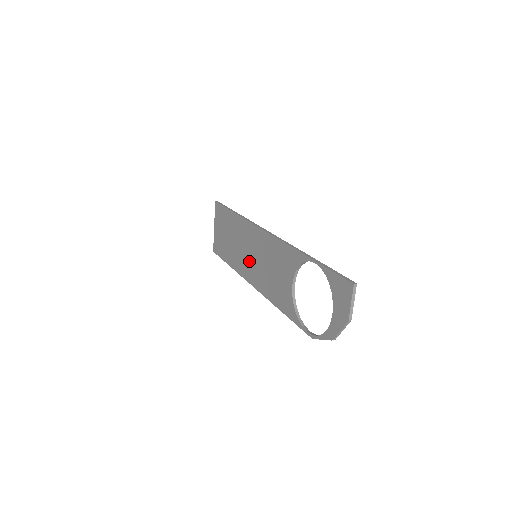
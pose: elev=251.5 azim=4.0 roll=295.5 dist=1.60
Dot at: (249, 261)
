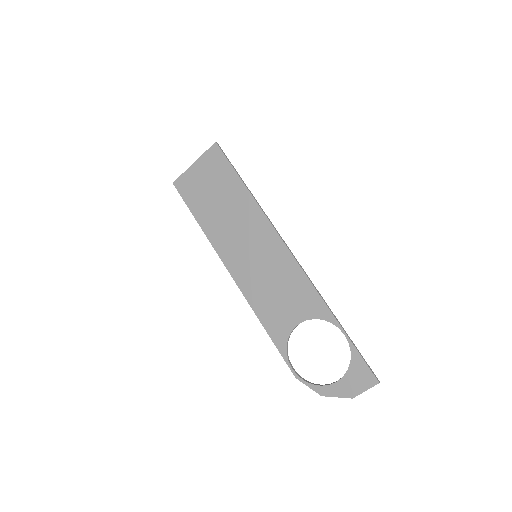
Dot at: (242, 252)
